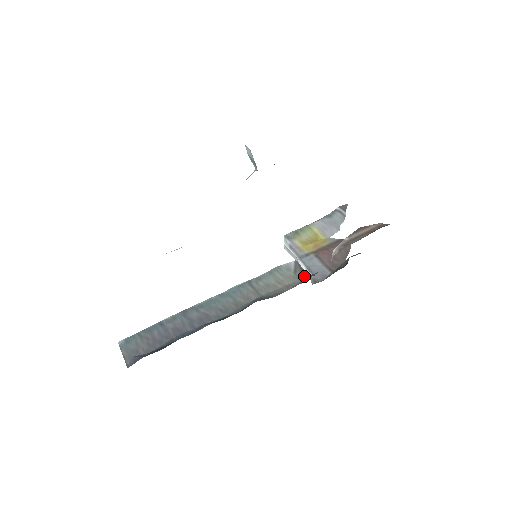
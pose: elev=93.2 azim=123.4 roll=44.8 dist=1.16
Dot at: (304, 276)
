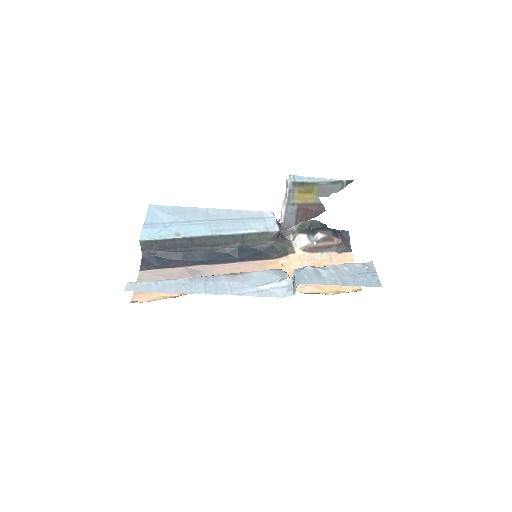
Dot at: (276, 240)
